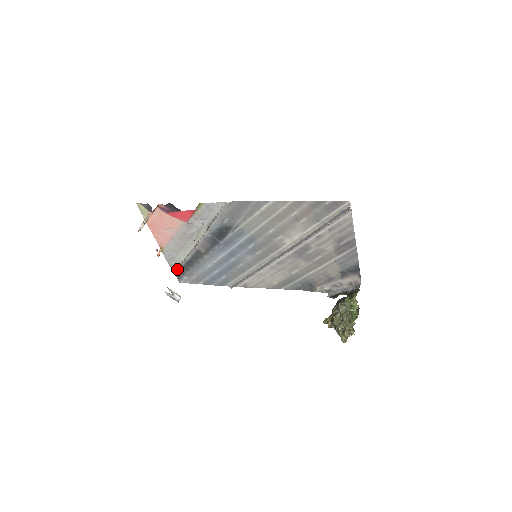
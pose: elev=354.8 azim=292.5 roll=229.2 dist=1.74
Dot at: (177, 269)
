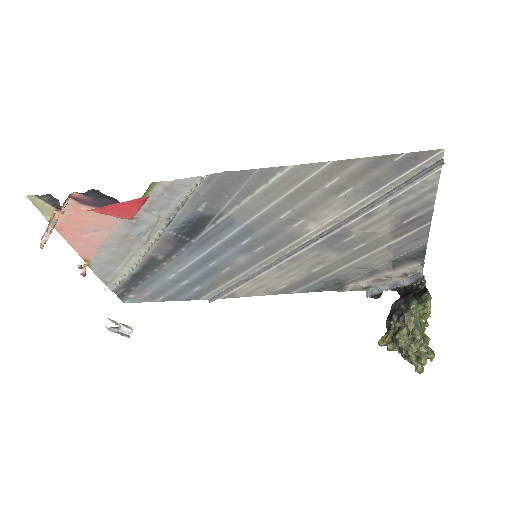
Dot at: (117, 286)
